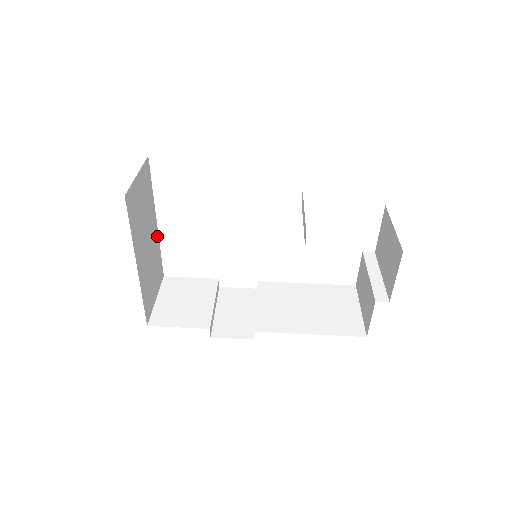
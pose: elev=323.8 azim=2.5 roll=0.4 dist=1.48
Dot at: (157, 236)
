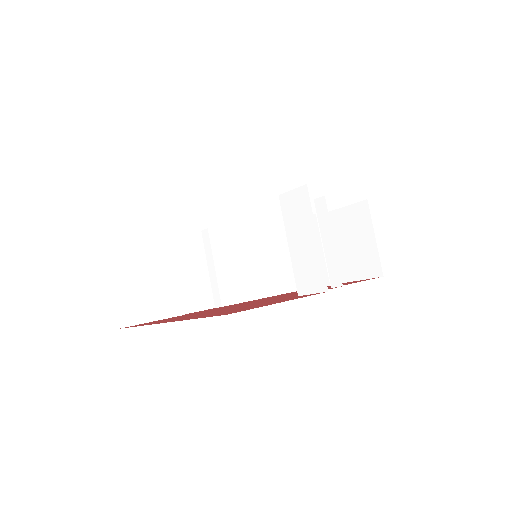
Dot at: occluded
